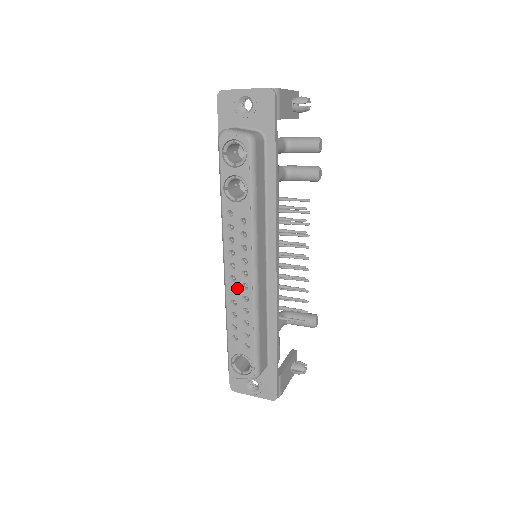
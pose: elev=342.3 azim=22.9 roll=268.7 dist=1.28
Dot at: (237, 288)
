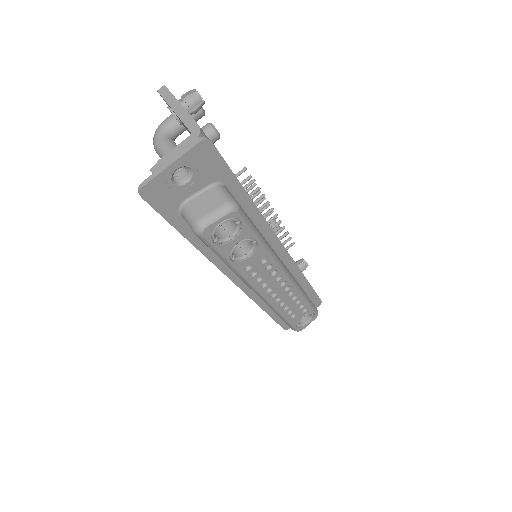
Dot at: (281, 296)
